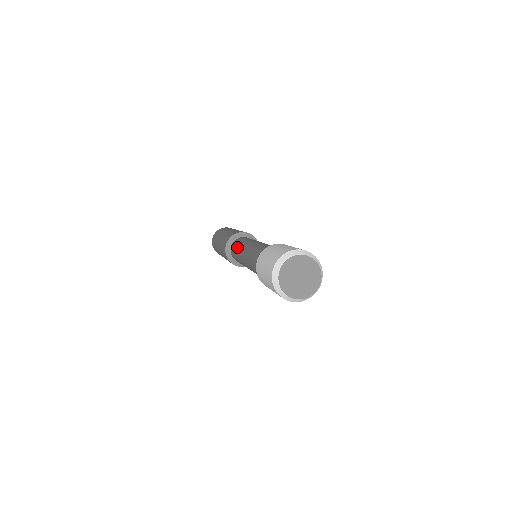
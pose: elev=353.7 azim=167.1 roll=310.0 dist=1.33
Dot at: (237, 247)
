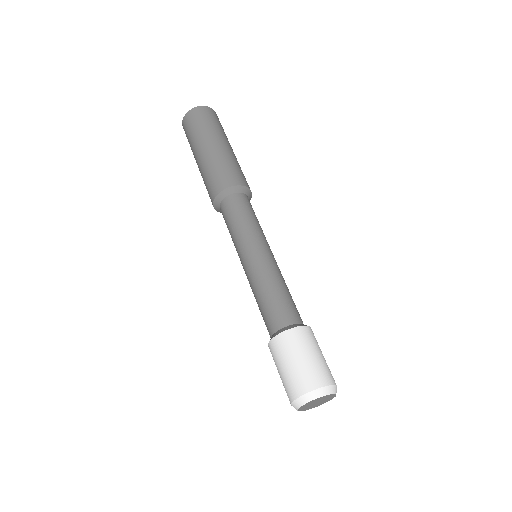
Dot at: (232, 230)
